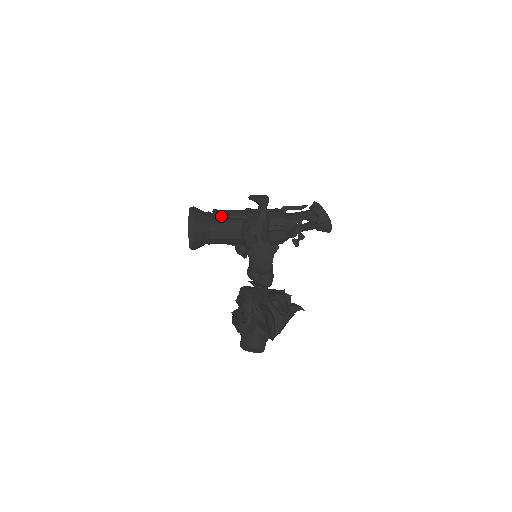
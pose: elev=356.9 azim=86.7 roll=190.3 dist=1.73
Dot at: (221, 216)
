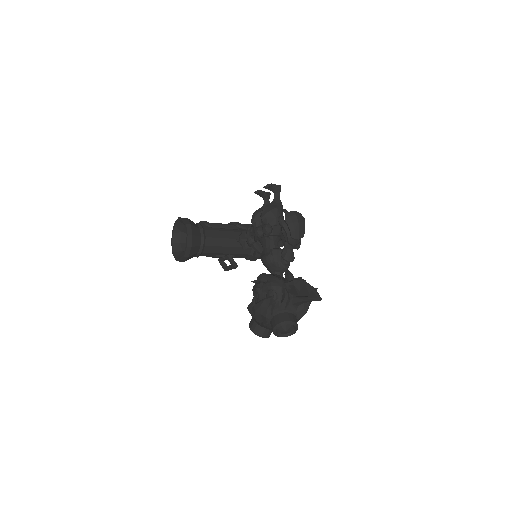
Dot at: (213, 224)
